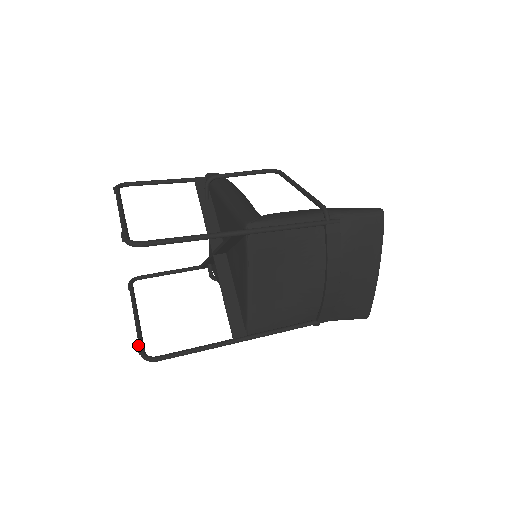
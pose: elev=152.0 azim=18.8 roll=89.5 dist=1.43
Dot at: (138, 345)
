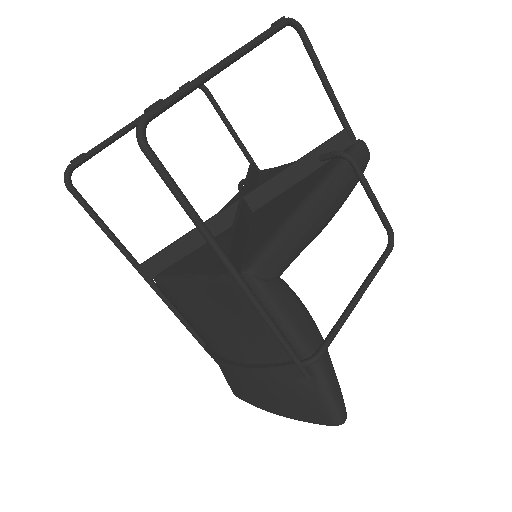
Dot at: (83, 154)
